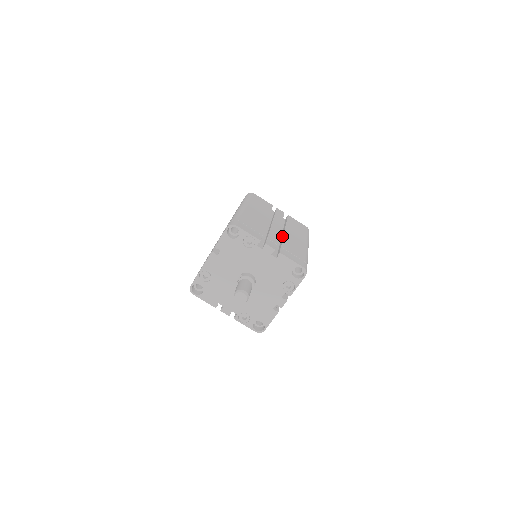
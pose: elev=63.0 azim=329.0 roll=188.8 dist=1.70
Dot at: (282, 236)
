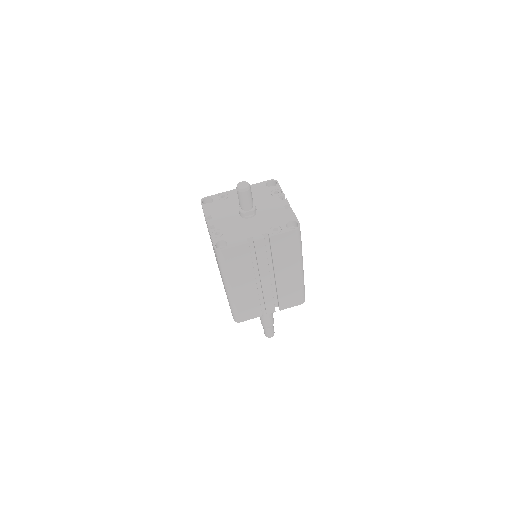
Dot at: occluded
